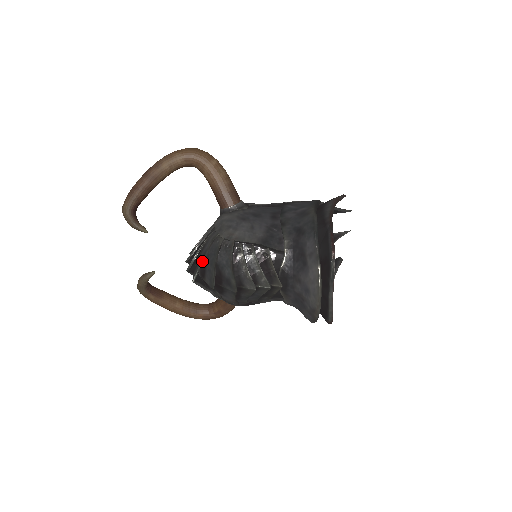
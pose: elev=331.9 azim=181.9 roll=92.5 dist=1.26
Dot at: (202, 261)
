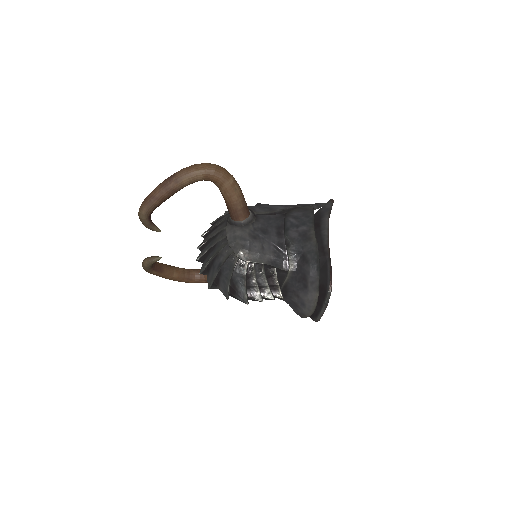
Dot at: (217, 272)
